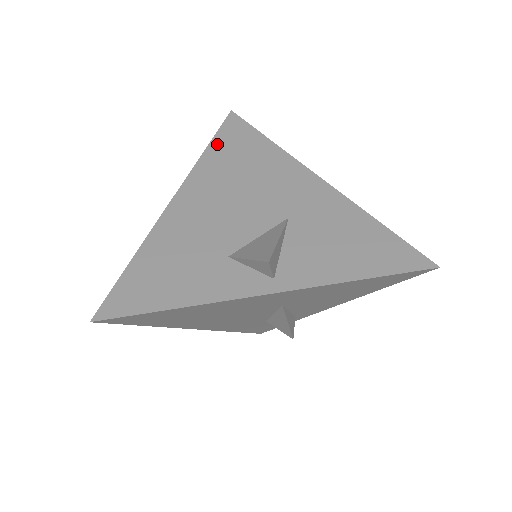
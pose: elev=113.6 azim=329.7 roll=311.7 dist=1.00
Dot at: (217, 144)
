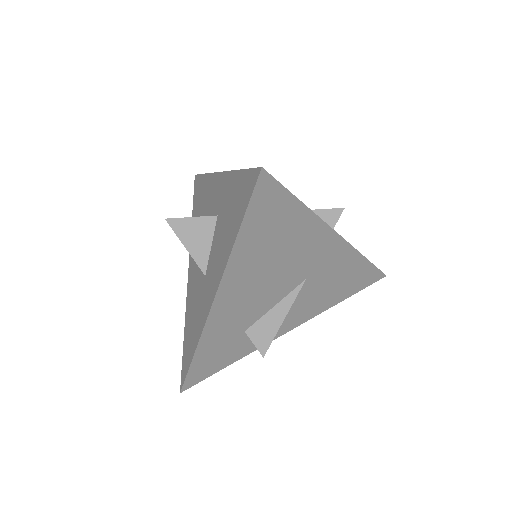
Dot at: occluded
